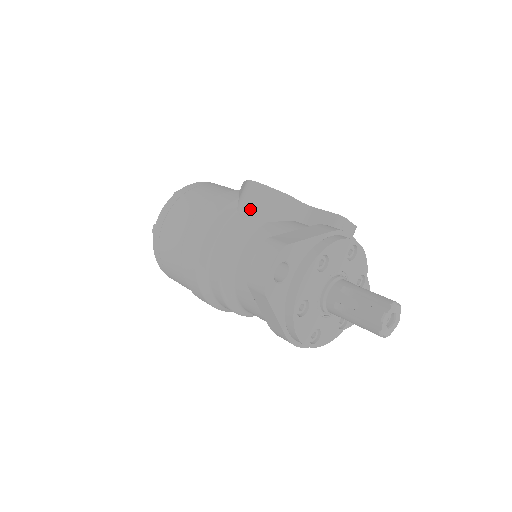
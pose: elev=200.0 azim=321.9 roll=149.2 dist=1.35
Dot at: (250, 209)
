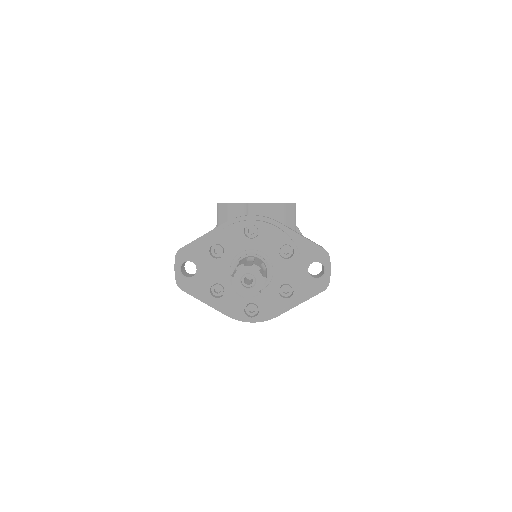
Dot at: (218, 225)
